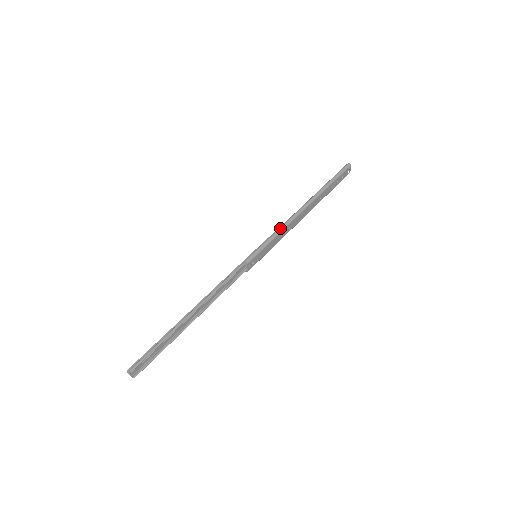
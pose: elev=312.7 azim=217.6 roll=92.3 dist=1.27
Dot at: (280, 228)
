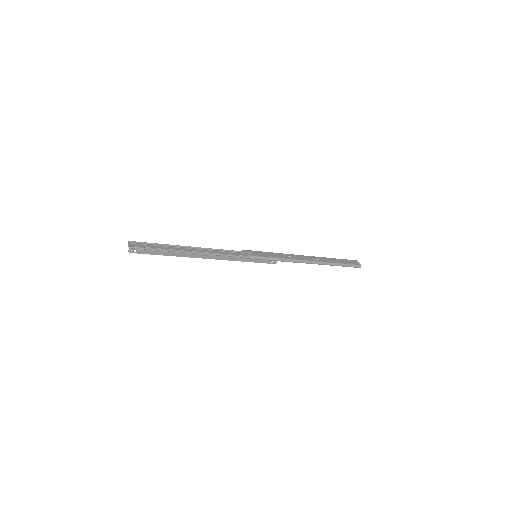
Dot at: (279, 254)
